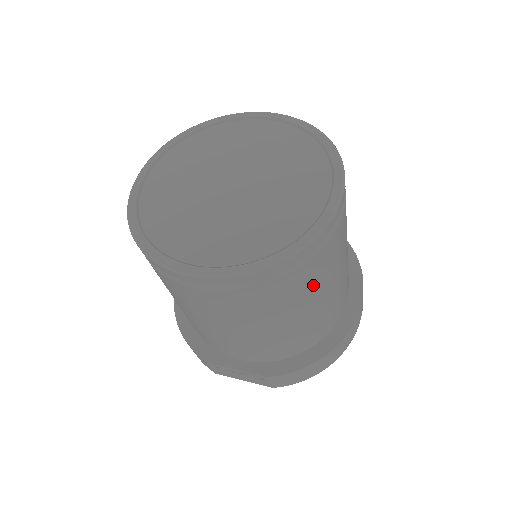
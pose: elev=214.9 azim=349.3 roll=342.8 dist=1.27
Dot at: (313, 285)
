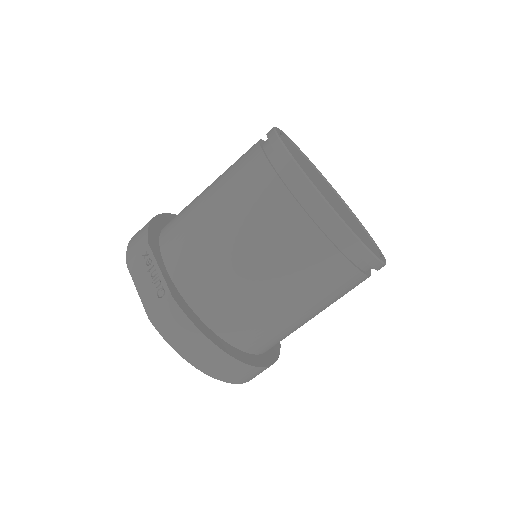
Dot at: (307, 274)
